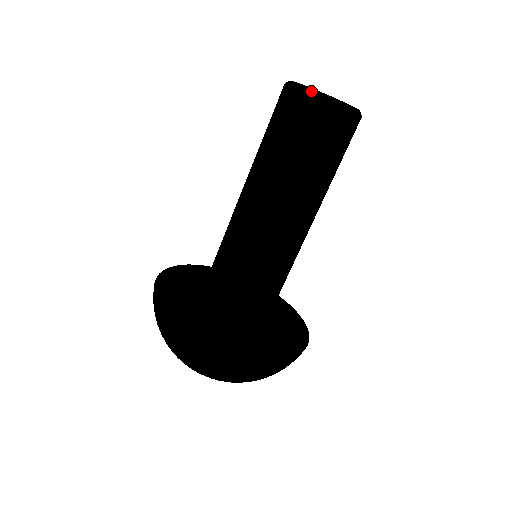
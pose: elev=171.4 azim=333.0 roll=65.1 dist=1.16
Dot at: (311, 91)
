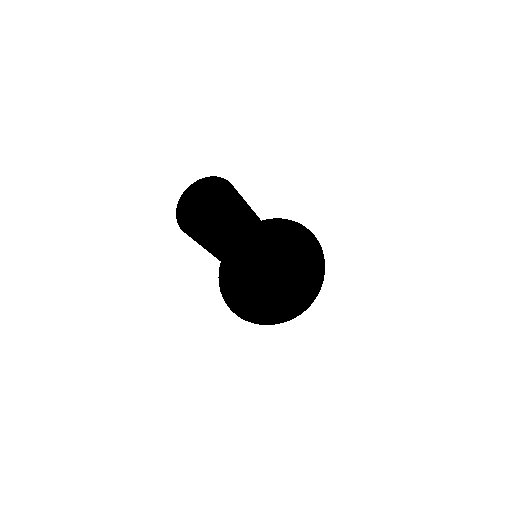
Dot at: (209, 235)
